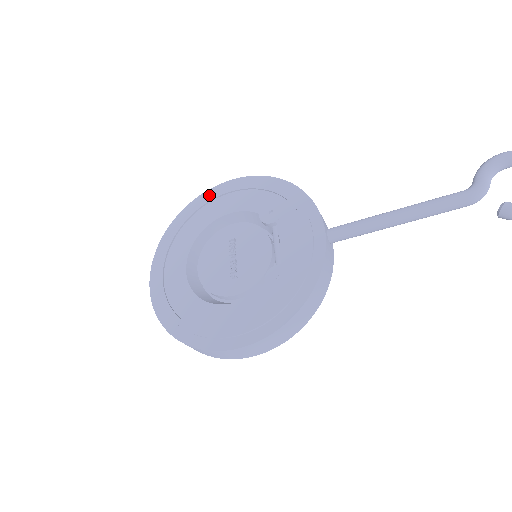
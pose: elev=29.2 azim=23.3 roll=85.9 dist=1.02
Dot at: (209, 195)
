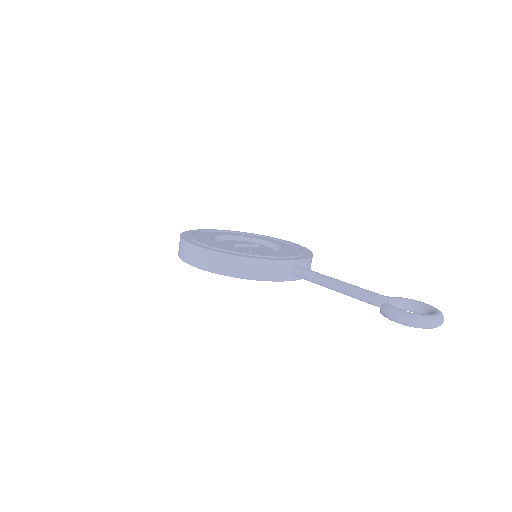
Dot at: occluded
